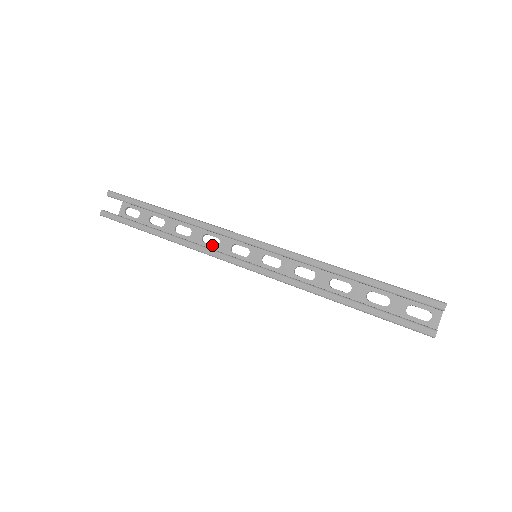
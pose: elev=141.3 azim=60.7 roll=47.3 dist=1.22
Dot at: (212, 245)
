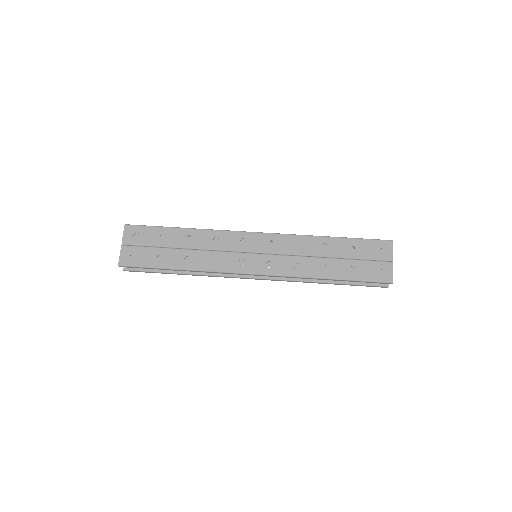
Dot at: occluded
